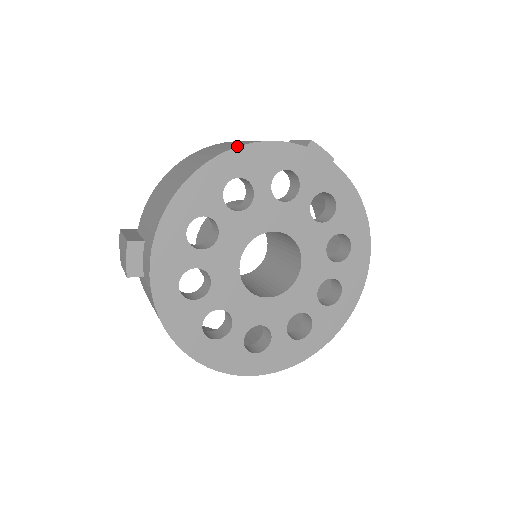
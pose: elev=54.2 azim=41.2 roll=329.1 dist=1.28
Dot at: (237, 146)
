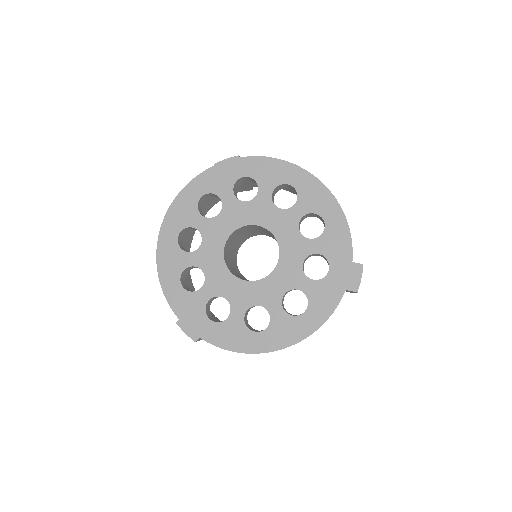
Dot at: (164, 219)
